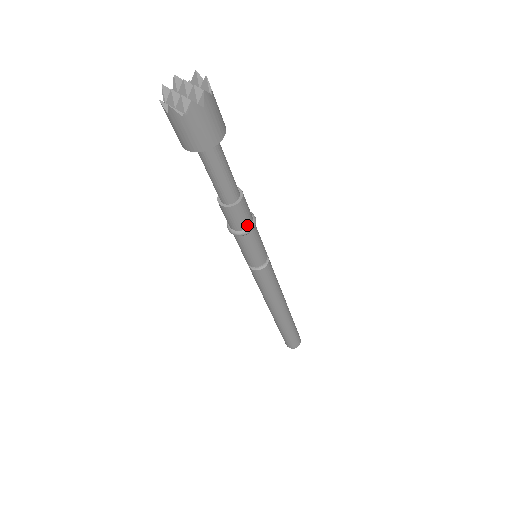
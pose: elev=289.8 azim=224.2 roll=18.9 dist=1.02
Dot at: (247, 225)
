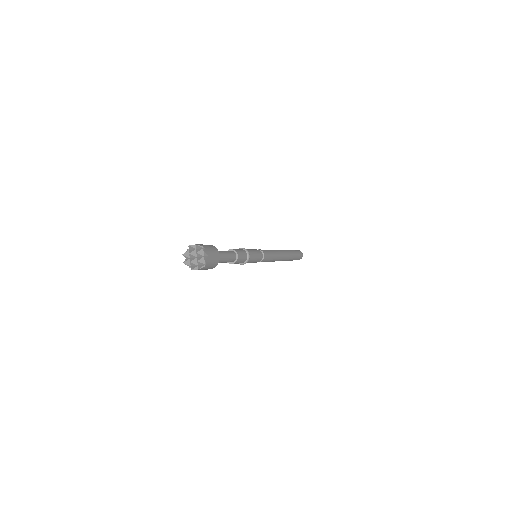
Dot at: (246, 256)
